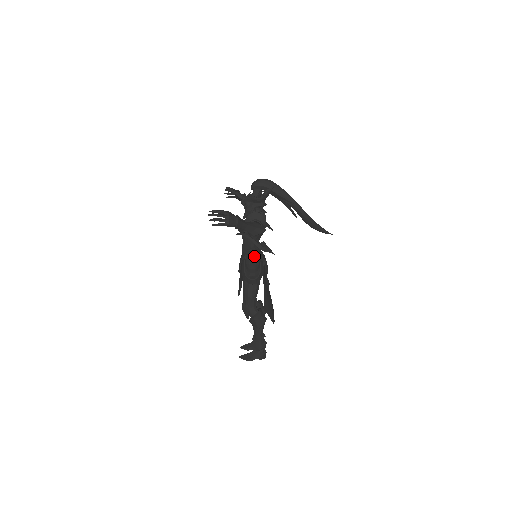
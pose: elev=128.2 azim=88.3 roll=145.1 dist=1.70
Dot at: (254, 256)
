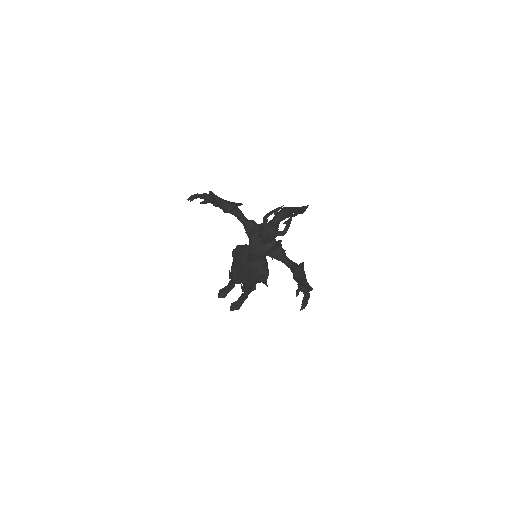
Dot at: occluded
